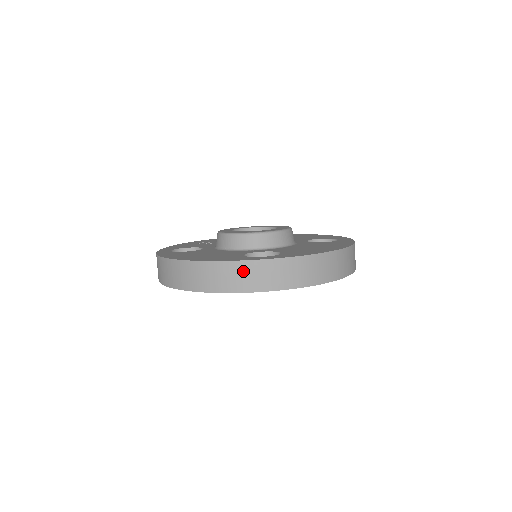
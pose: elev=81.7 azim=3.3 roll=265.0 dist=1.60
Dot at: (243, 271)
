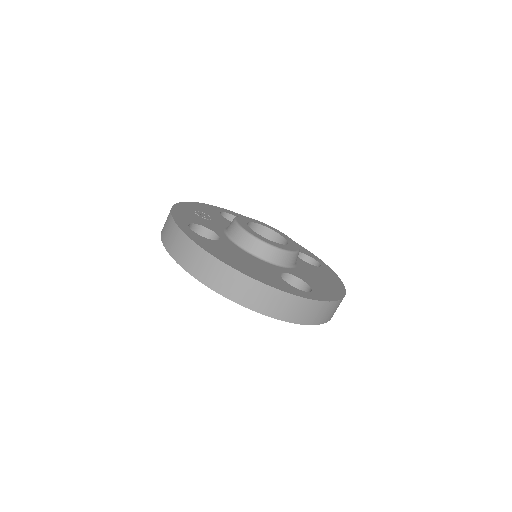
Dot at: (292, 304)
